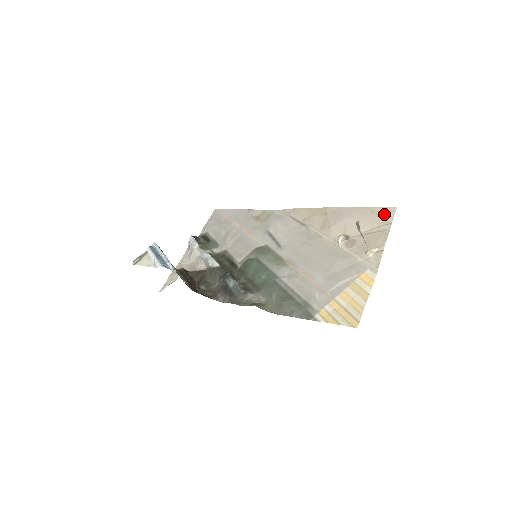
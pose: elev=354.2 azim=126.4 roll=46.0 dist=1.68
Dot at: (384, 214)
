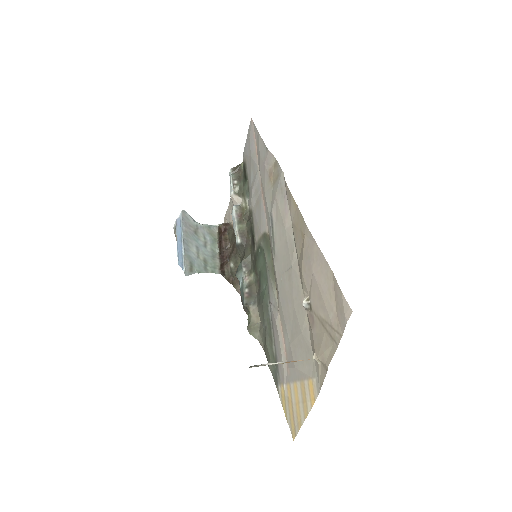
Dot at: (339, 310)
